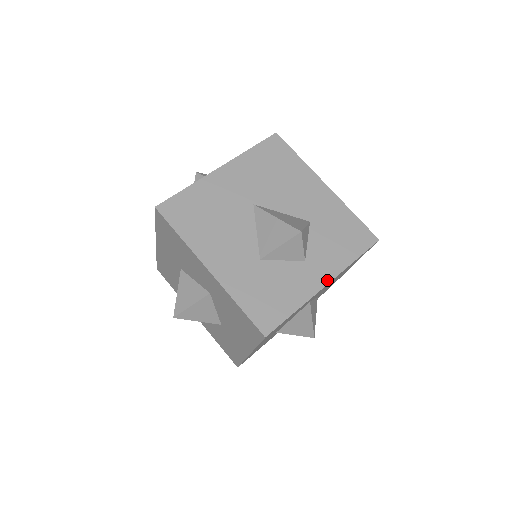
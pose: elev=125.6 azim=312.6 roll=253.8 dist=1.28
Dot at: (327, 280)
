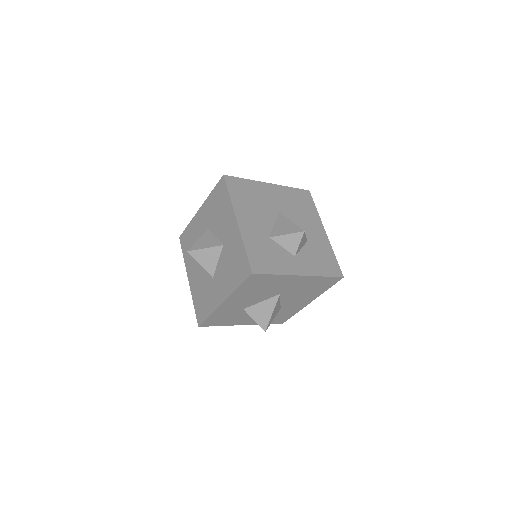
Dot at: (270, 185)
